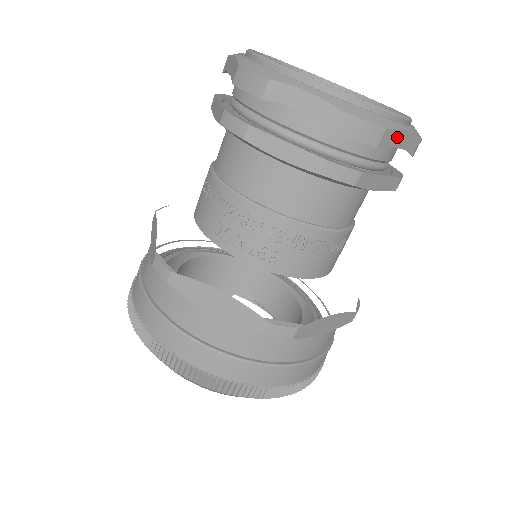
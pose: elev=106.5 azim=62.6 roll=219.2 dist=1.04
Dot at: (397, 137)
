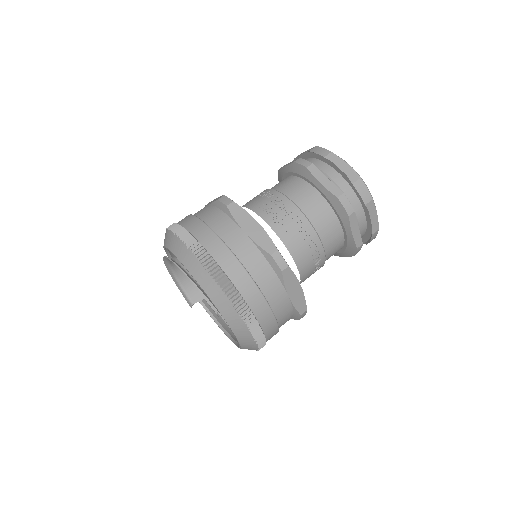
Dot at: (373, 212)
